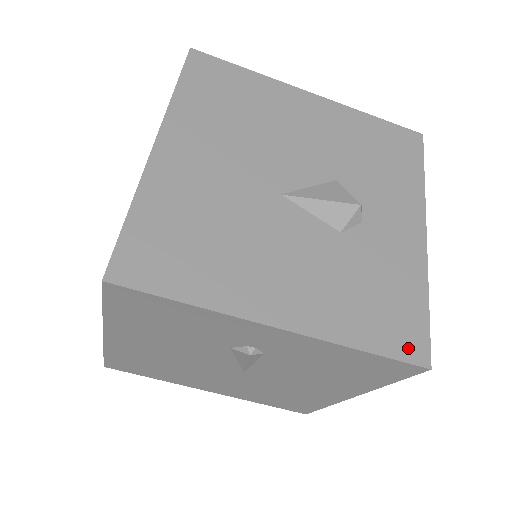
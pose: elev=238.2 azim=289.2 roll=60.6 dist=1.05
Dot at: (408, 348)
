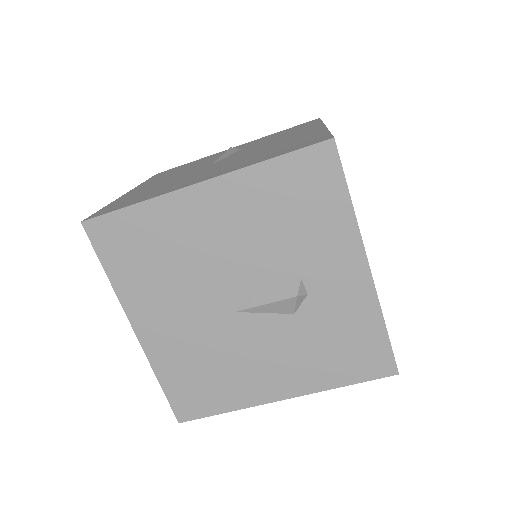
Dot at: (377, 369)
